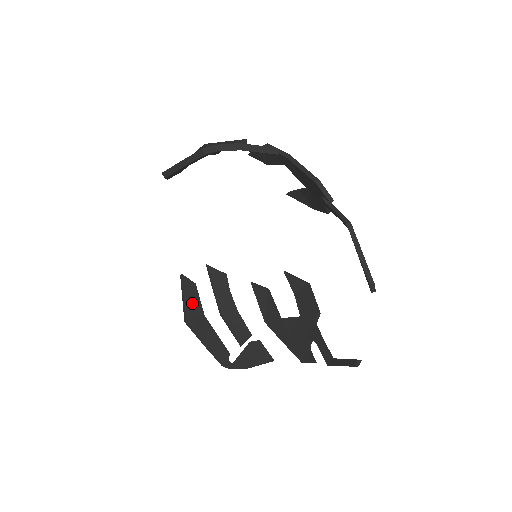
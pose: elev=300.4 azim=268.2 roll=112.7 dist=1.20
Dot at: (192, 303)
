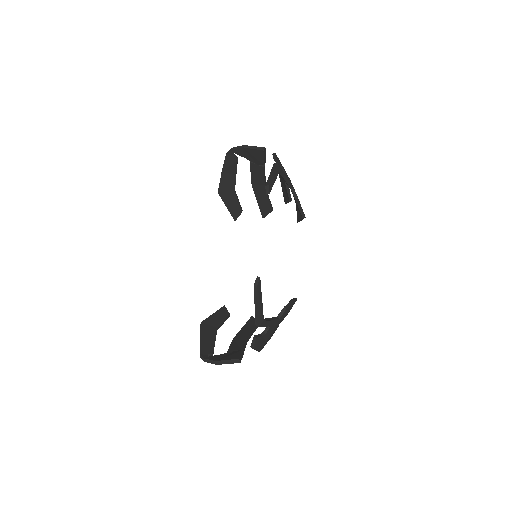
Dot at: (216, 319)
